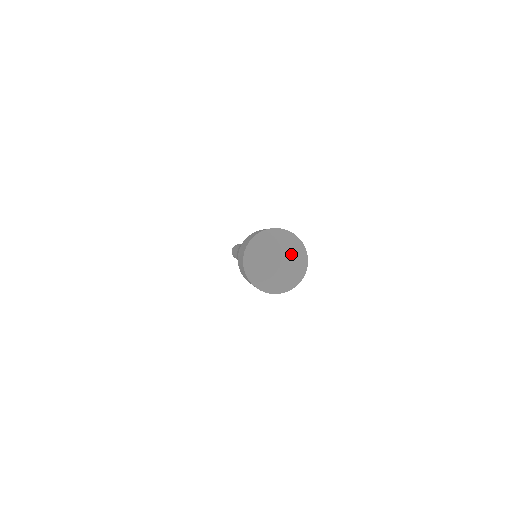
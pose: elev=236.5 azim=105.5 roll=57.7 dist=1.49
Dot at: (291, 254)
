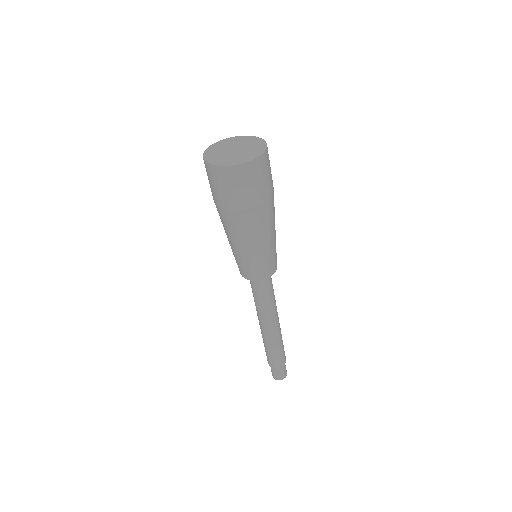
Dot at: (247, 141)
